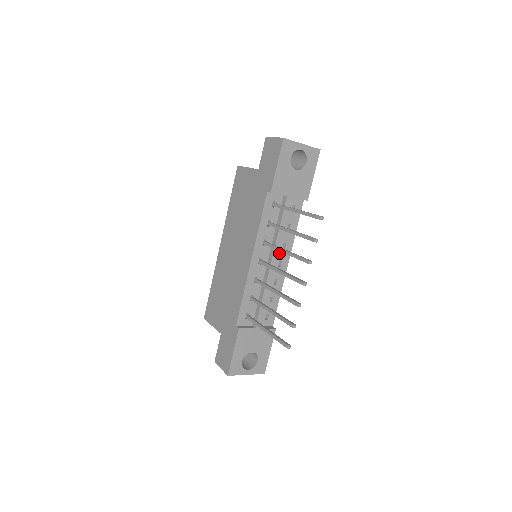
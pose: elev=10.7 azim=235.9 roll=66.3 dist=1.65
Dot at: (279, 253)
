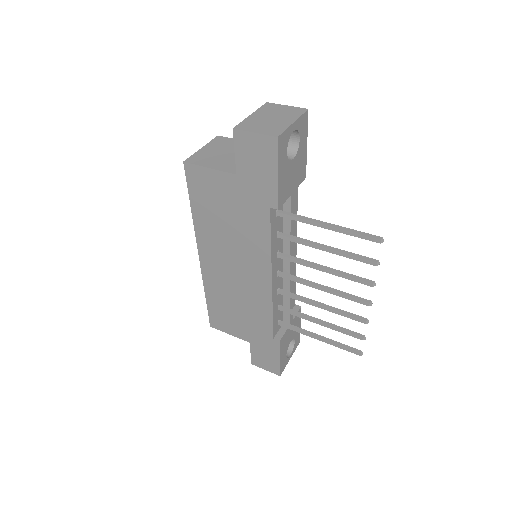
Dot at: occluded
